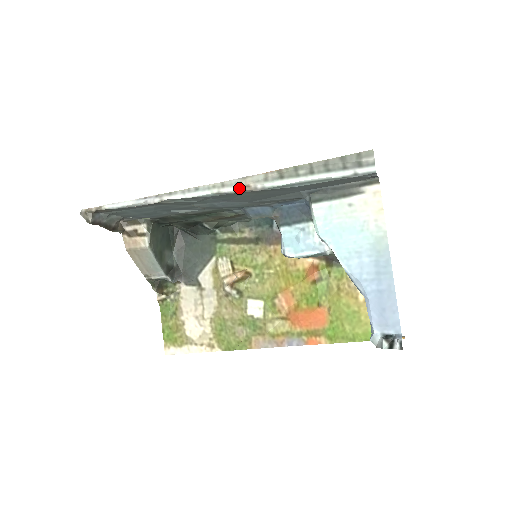
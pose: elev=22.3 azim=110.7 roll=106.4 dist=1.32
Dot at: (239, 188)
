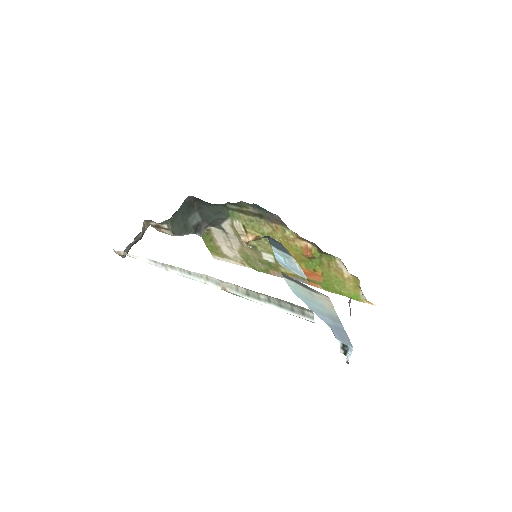
Dot at: (219, 288)
